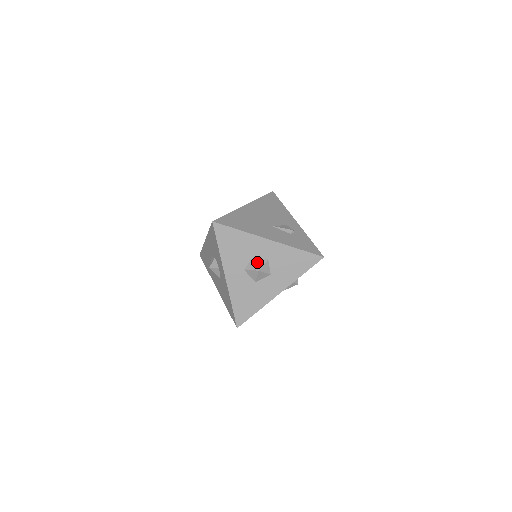
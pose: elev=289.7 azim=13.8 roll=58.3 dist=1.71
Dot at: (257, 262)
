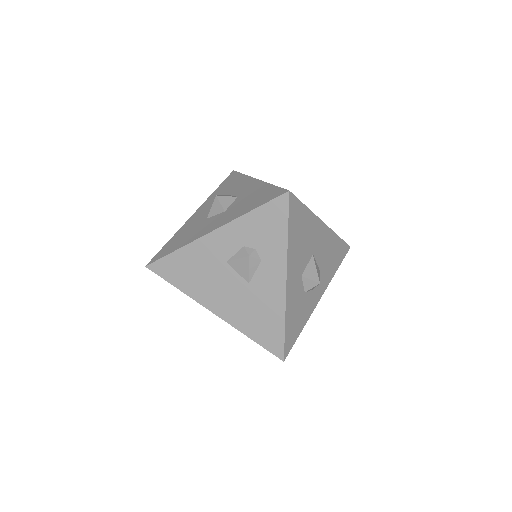
Dot at: (226, 195)
